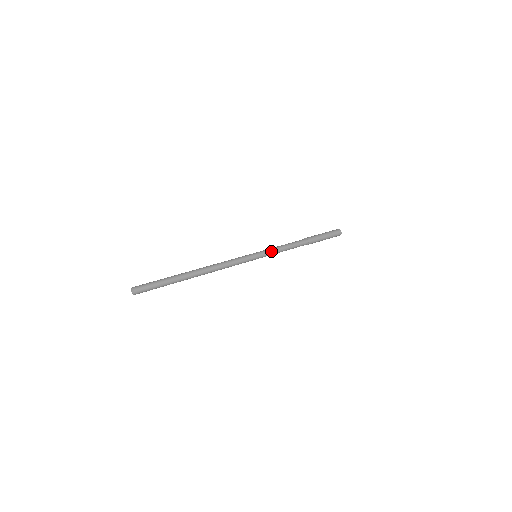
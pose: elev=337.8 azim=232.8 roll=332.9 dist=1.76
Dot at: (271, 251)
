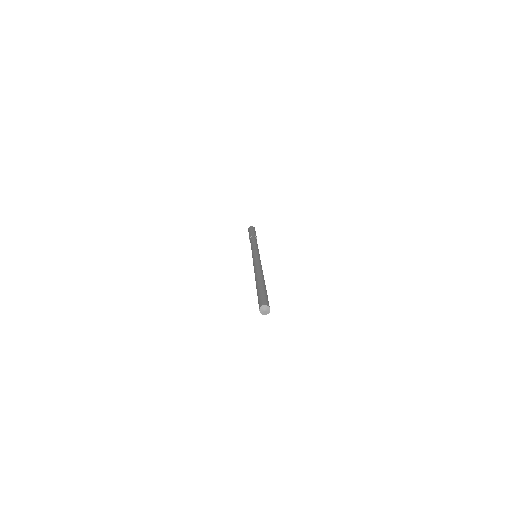
Dot at: (258, 249)
